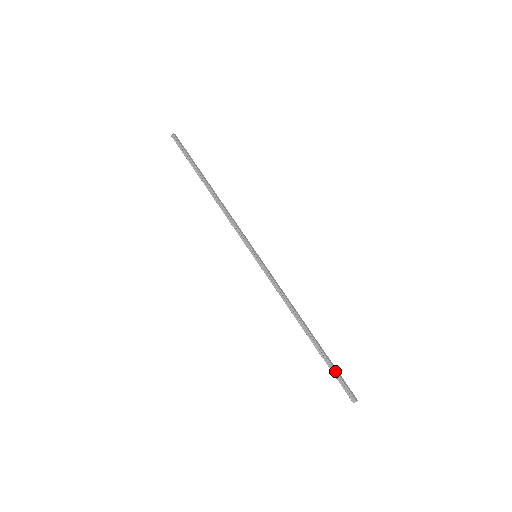
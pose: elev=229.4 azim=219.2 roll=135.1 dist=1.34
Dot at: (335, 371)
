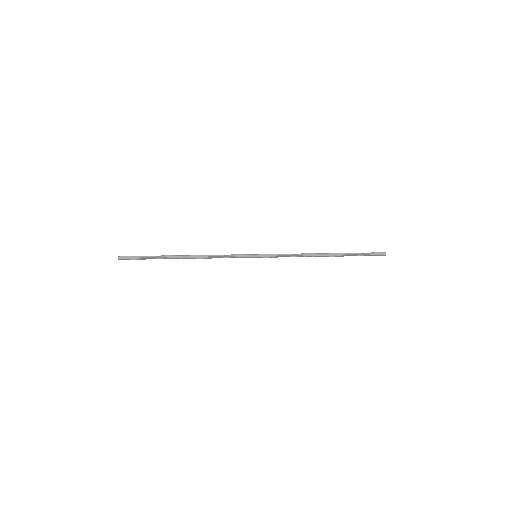
Dot at: (361, 253)
